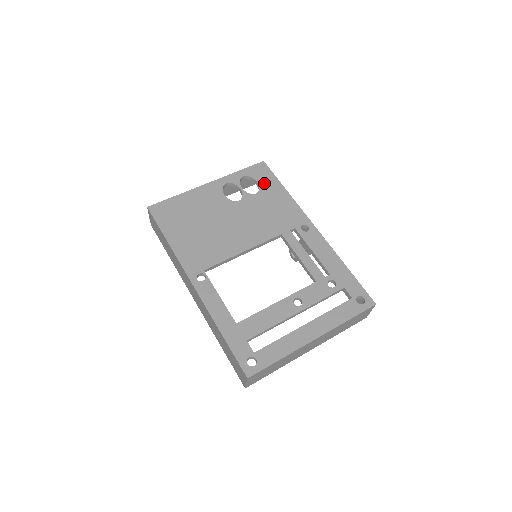
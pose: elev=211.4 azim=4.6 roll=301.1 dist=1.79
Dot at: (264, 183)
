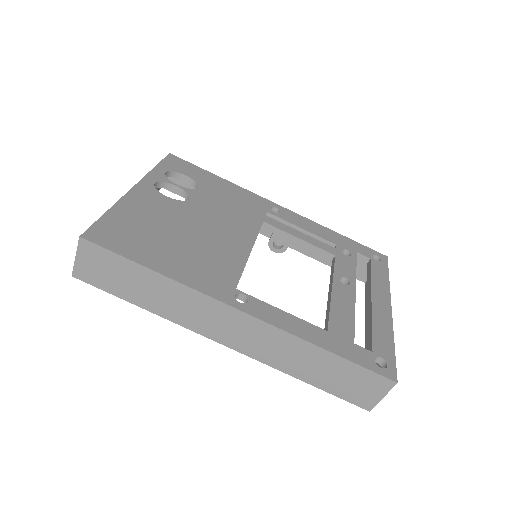
Dot at: (194, 175)
